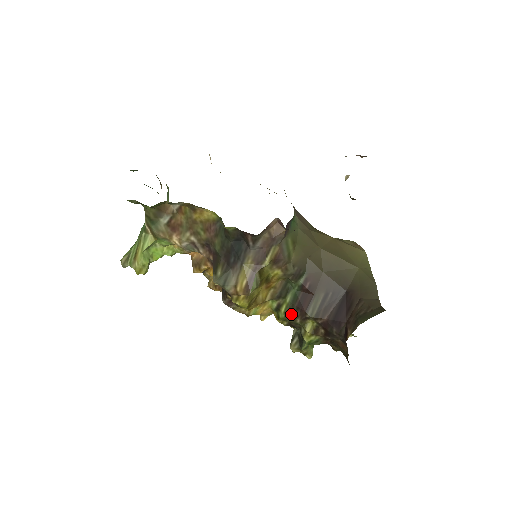
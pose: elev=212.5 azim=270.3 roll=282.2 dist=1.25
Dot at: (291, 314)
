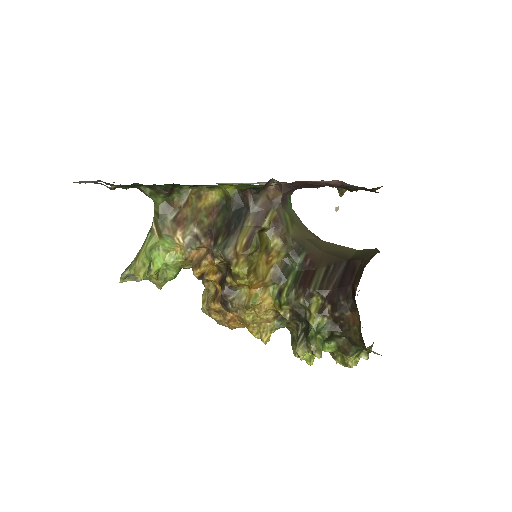
Dot at: (294, 295)
